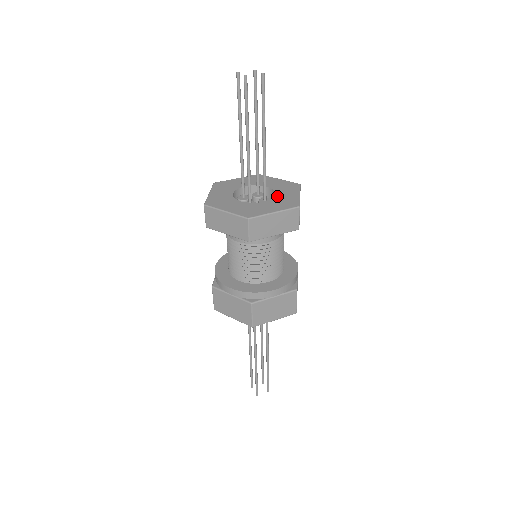
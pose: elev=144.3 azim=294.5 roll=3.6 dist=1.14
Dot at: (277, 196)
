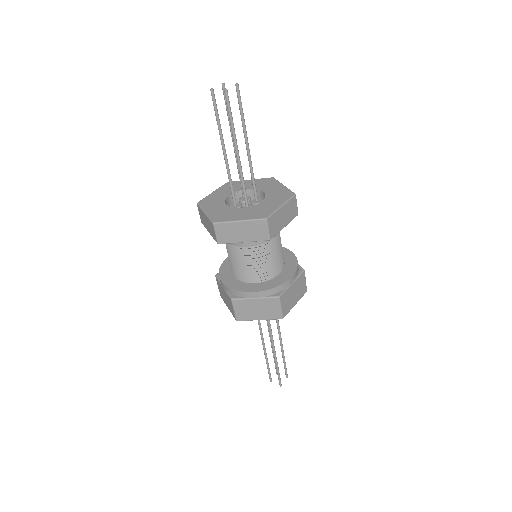
Dot at: (267, 193)
